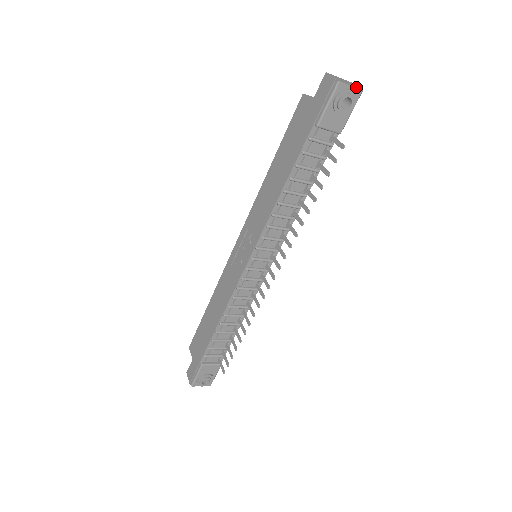
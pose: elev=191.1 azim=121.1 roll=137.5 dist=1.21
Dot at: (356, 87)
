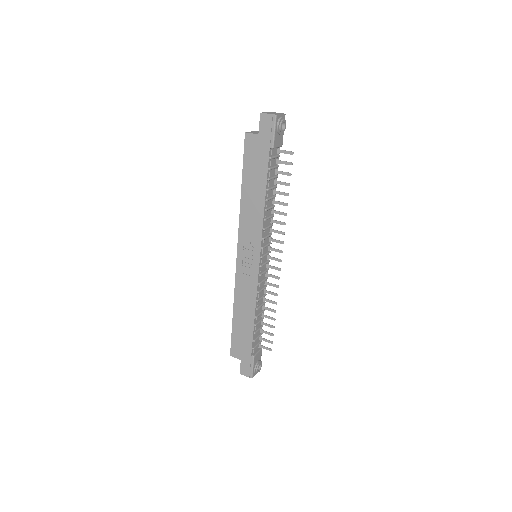
Dot at: (282, 114)
